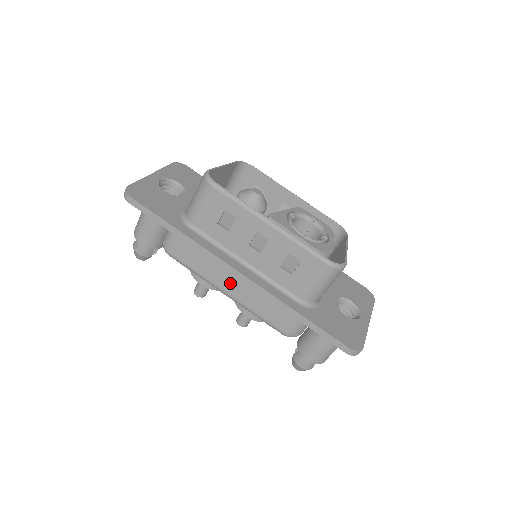
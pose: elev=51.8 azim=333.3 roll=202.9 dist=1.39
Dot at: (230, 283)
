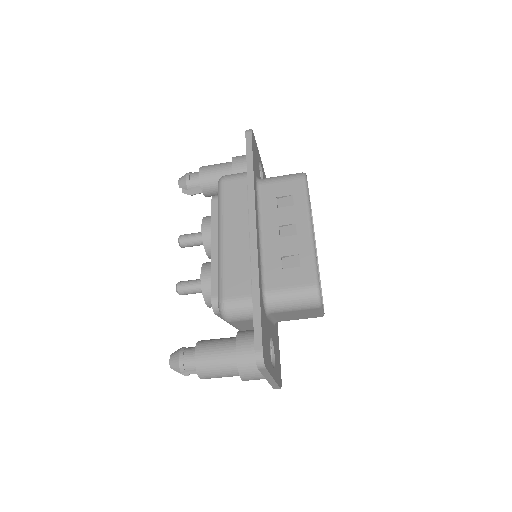
Dot at: (235, 232)
